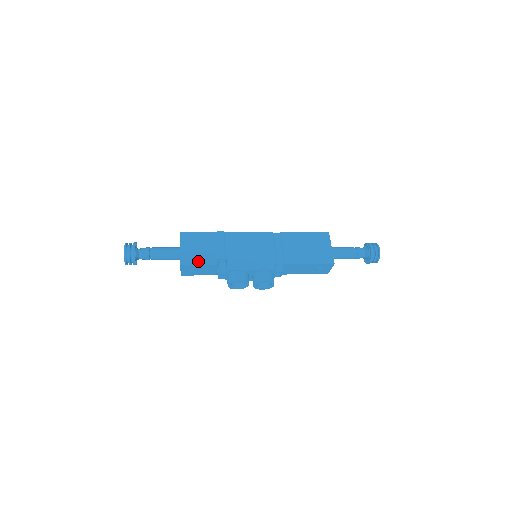
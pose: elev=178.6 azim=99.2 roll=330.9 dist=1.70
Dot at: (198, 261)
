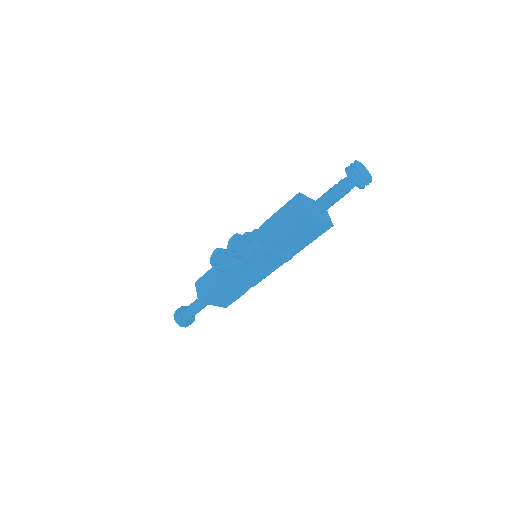
Dot at: occluded
